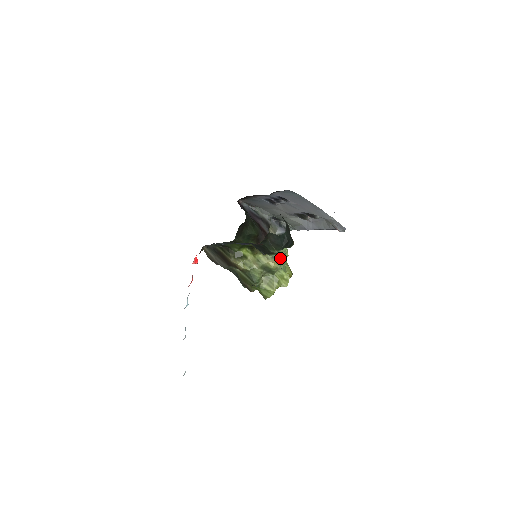
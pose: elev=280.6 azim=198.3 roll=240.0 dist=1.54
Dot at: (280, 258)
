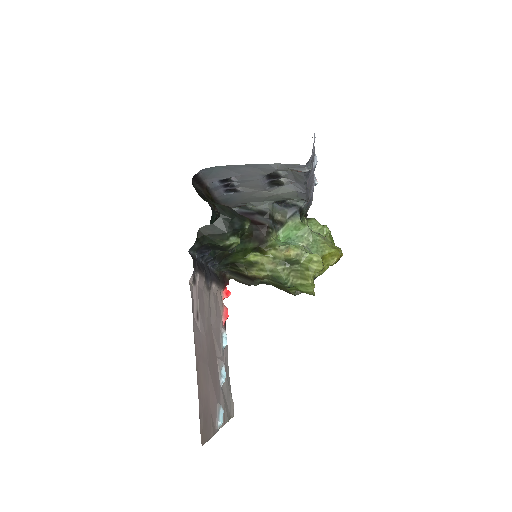
Dot at: (308, 241)
